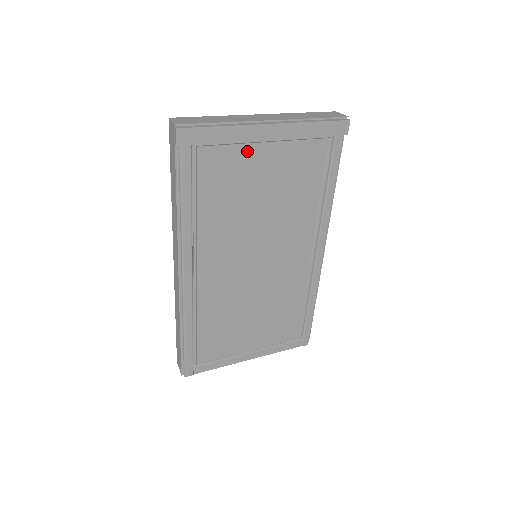
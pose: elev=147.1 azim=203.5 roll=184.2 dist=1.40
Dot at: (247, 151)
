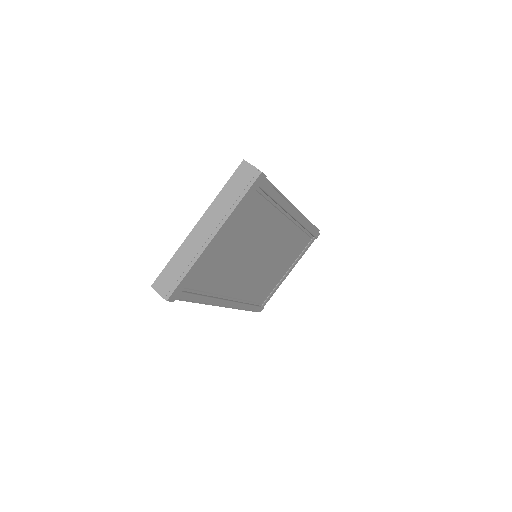
Dot at: (211, 253)
